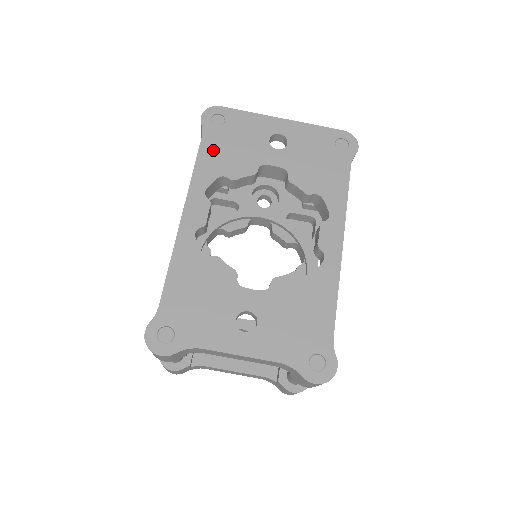
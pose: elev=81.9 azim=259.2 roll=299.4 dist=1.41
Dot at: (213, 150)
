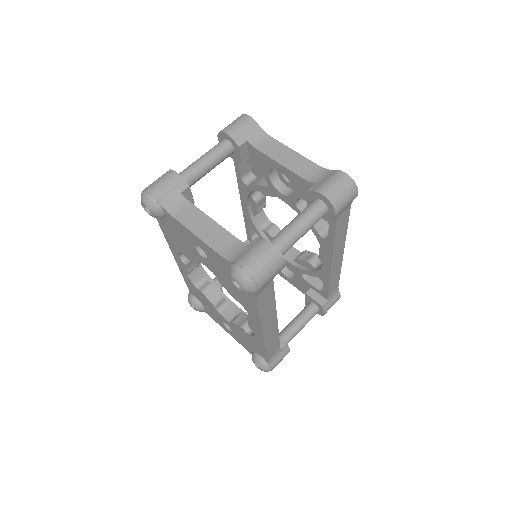
Dot at: occluded
